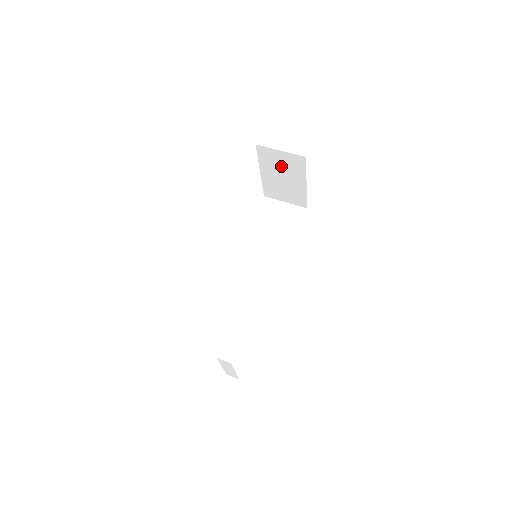
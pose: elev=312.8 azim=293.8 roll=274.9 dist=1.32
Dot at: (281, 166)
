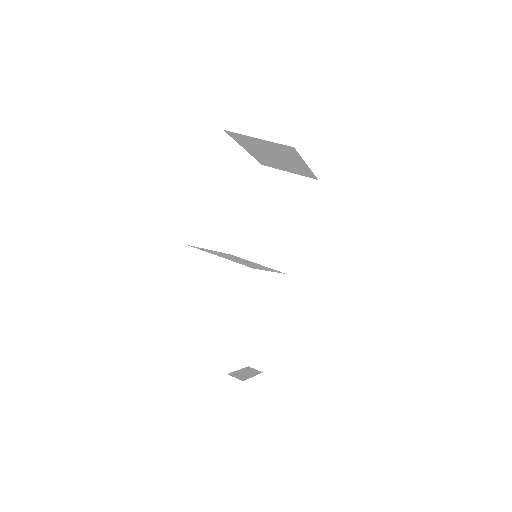
Dot at: (267, 149)
